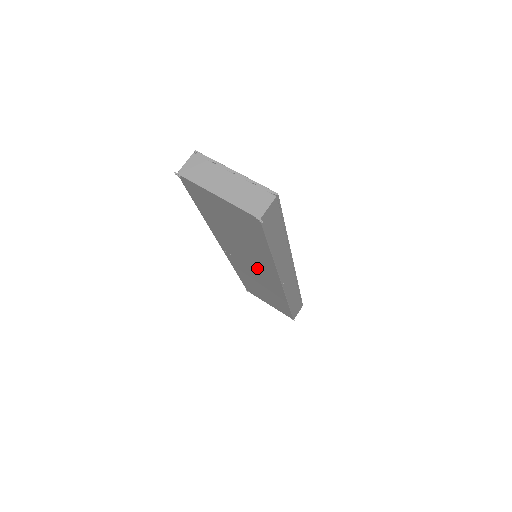
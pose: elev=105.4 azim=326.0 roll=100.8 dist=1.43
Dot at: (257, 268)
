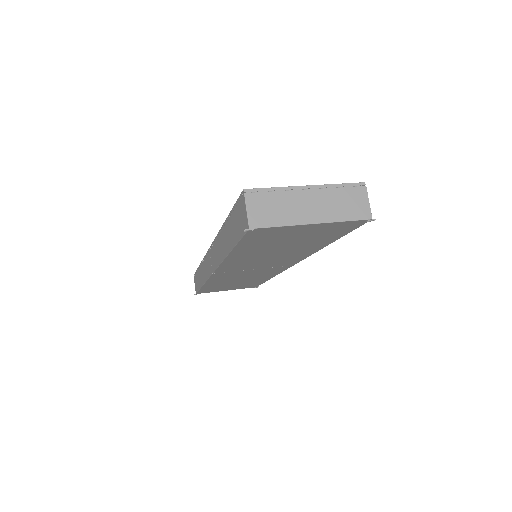
Dot at: (266, 266)
